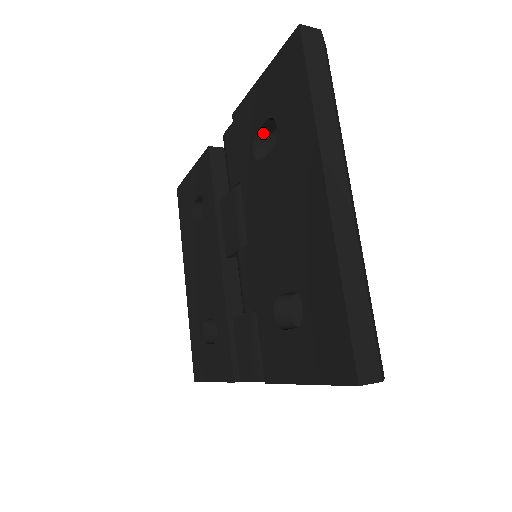
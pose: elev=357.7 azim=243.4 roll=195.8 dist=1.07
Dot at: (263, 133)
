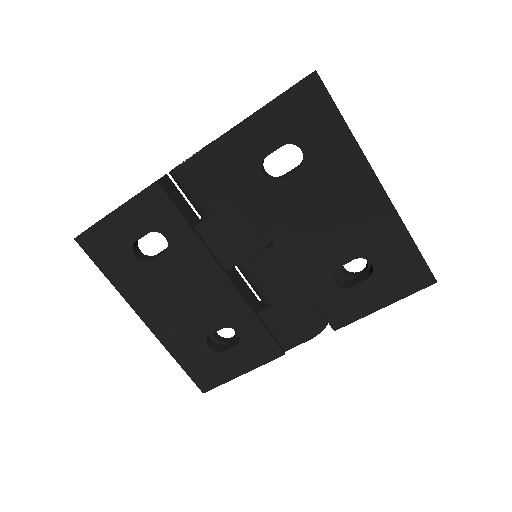
Dot at: (265, 156)
